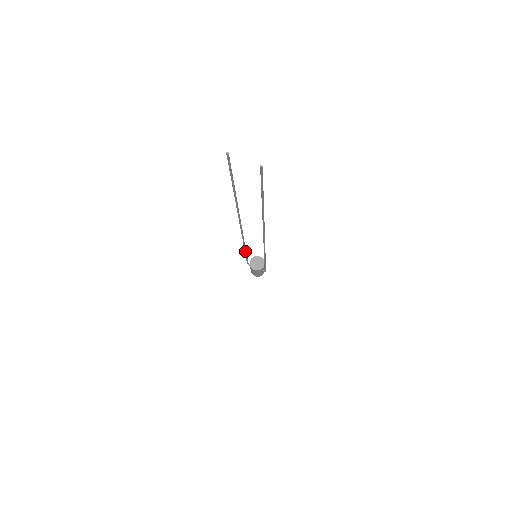
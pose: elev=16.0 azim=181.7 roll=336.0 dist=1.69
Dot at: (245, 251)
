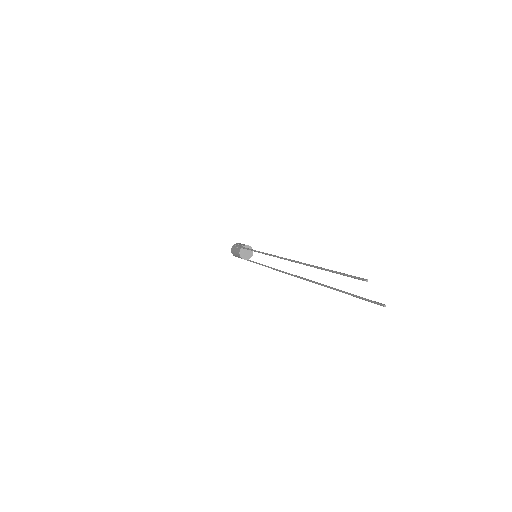
Dot at: (251, 250)
